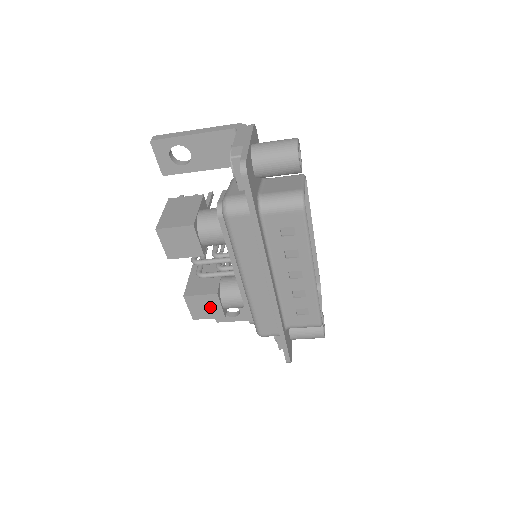
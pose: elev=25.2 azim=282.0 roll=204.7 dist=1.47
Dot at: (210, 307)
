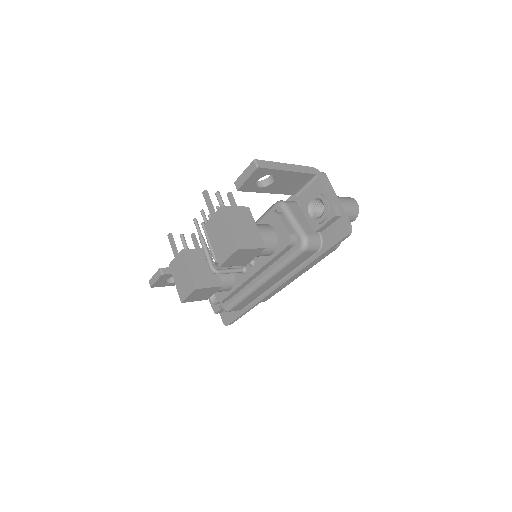
Dot at: (206, 294)
